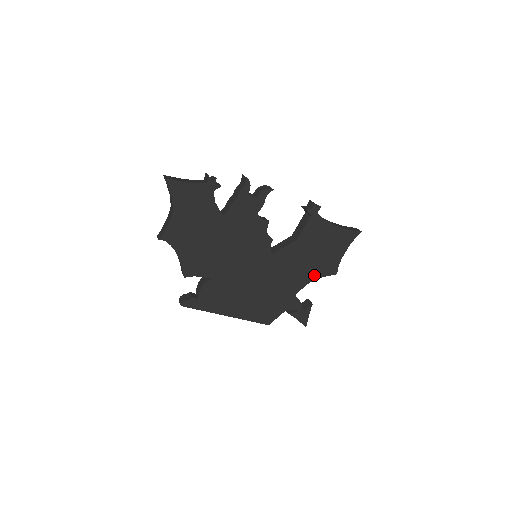
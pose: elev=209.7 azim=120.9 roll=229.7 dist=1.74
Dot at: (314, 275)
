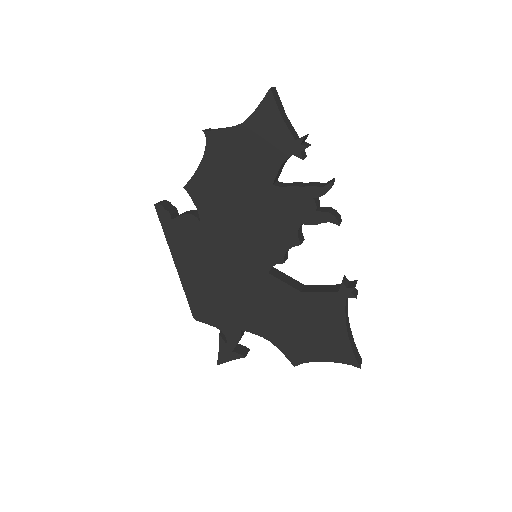
Dot at: (277, 339)
